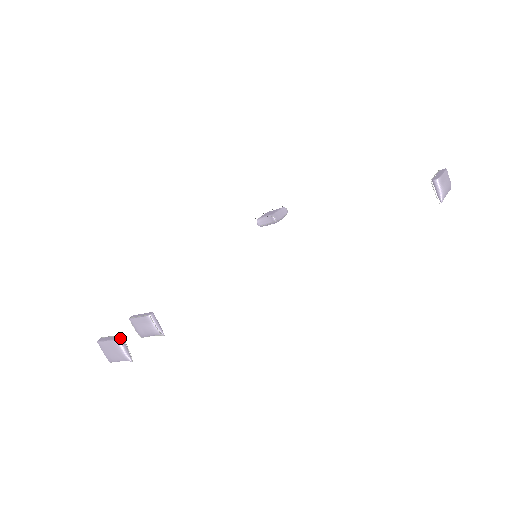
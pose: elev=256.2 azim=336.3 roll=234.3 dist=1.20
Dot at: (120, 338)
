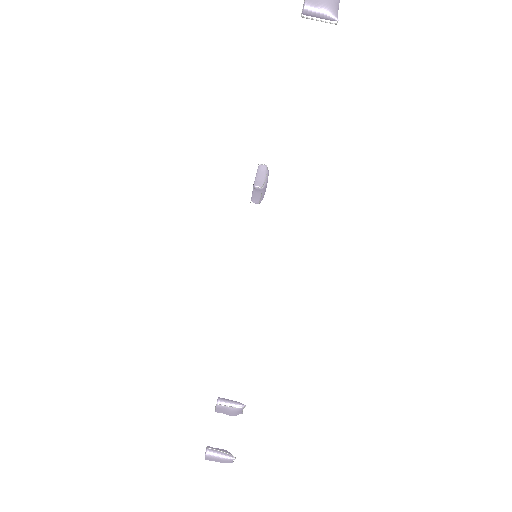
Dot at: (207, 451)
